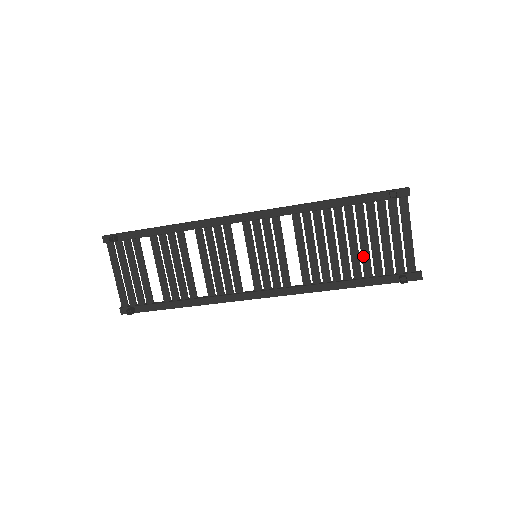
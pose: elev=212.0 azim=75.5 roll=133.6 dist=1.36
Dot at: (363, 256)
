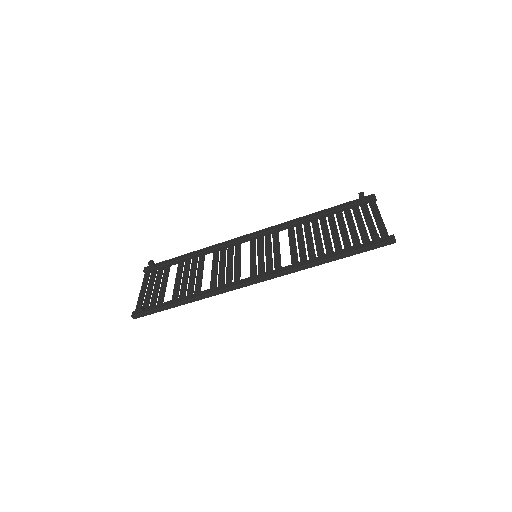
Dot at: (343, 237)
